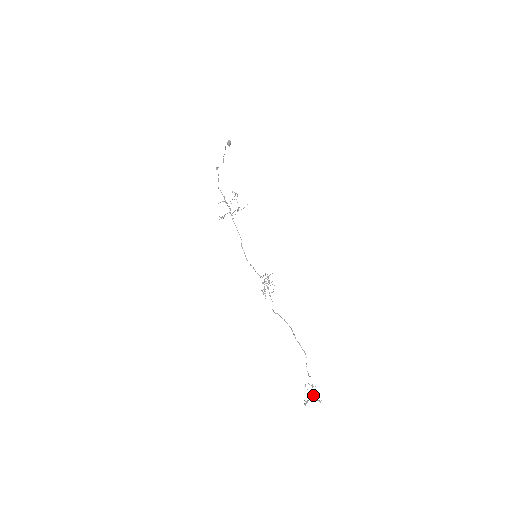
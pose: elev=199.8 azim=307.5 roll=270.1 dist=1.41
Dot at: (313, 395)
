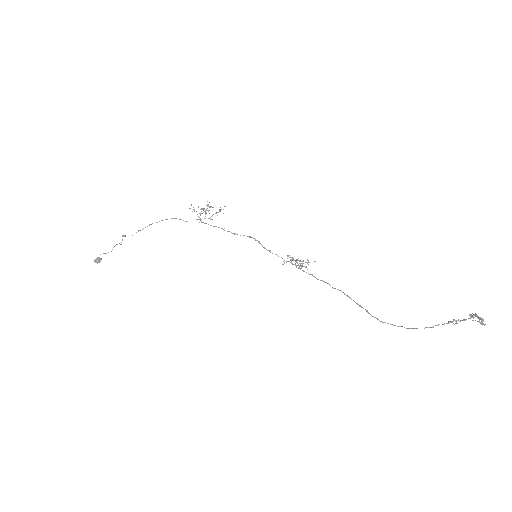
Dot at: (470, 317)
